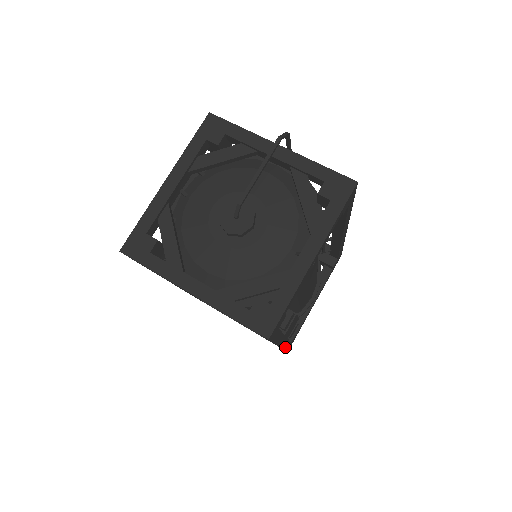
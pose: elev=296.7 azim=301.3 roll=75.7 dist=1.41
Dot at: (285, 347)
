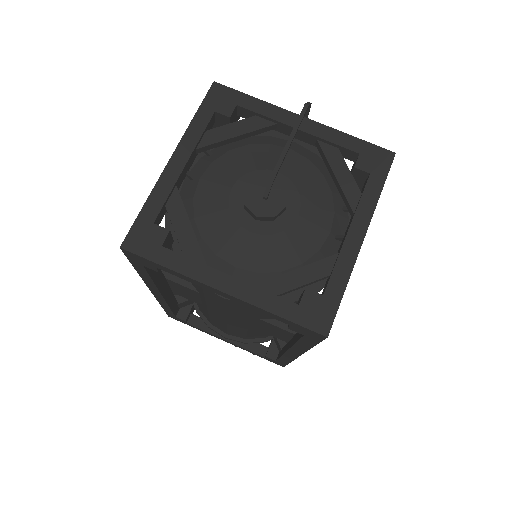
Dot at: occluded
